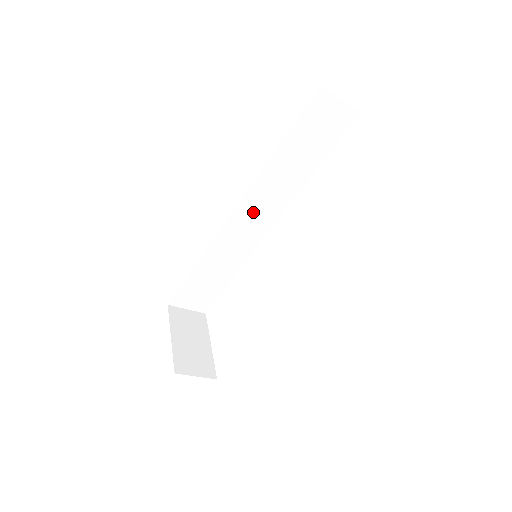
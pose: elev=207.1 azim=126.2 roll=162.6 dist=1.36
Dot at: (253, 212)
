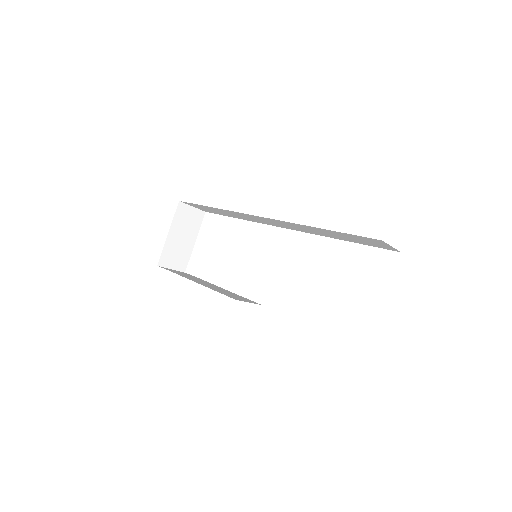
Dot at: (278, 223)
